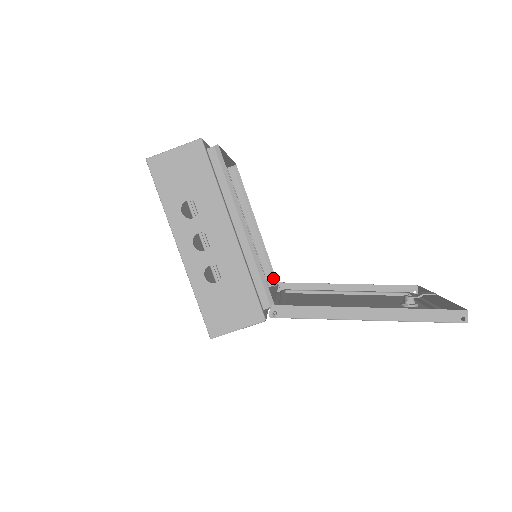
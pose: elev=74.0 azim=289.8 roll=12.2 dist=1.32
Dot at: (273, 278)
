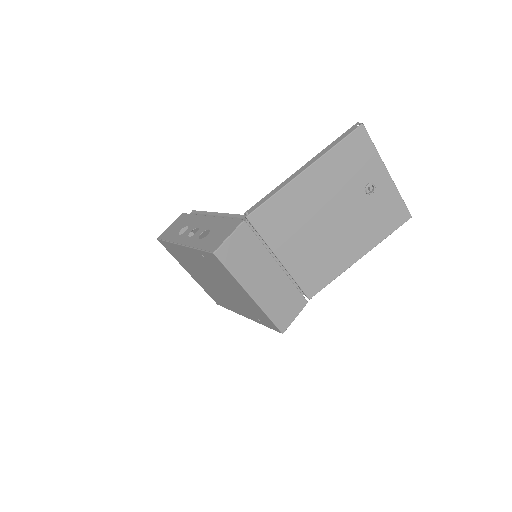
Dot at: occluded
